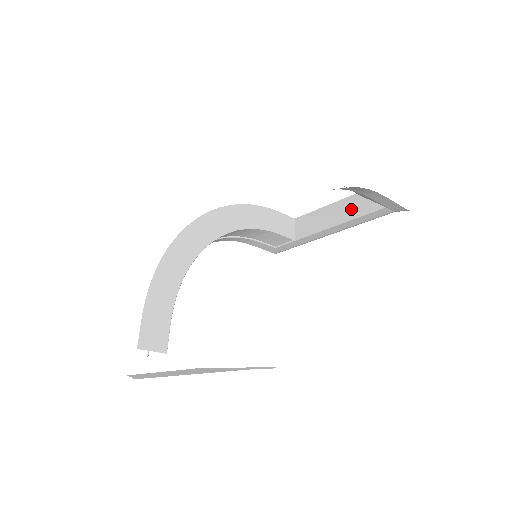
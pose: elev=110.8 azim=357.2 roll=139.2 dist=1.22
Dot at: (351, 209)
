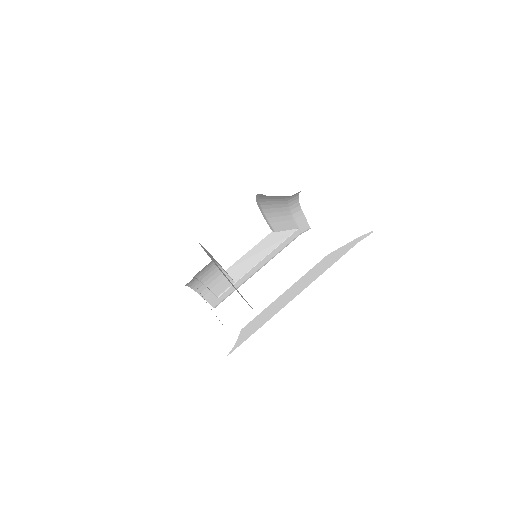
Dot at: (273, 241)
